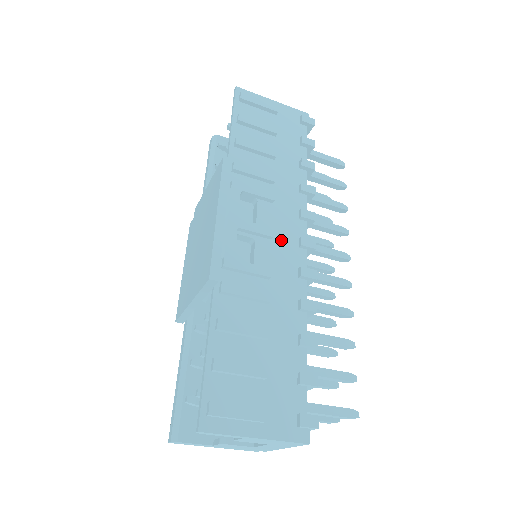
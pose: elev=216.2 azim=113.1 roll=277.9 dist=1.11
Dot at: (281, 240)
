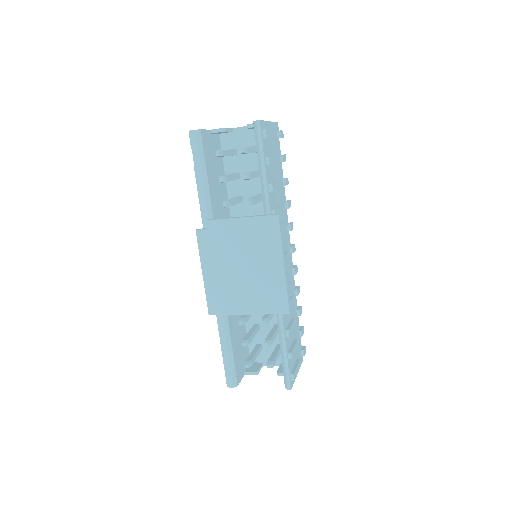
Dot at: occluded
